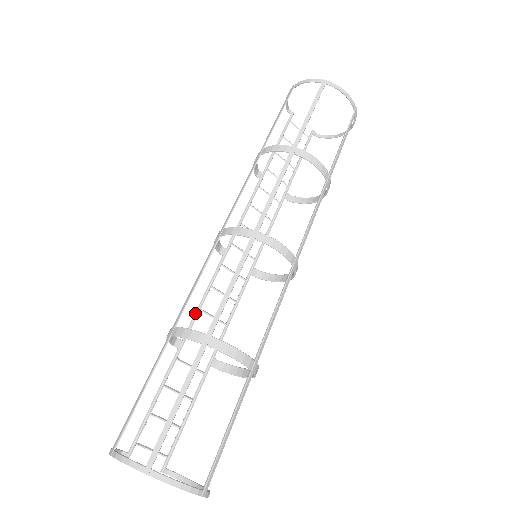
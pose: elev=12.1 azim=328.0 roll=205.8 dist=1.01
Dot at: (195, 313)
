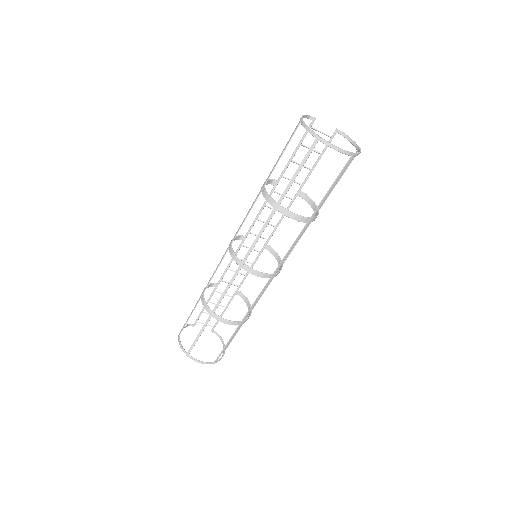
Dot at: (224, 271)
